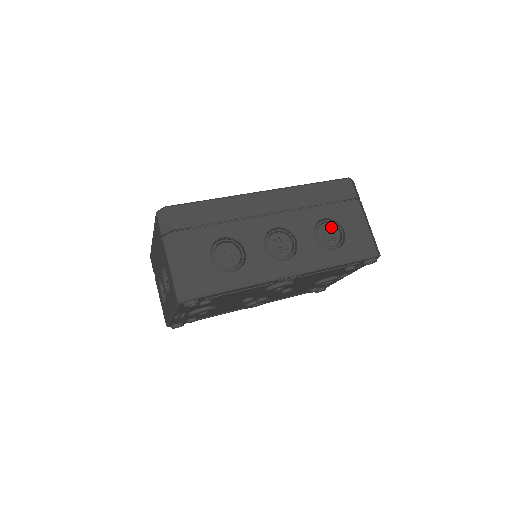
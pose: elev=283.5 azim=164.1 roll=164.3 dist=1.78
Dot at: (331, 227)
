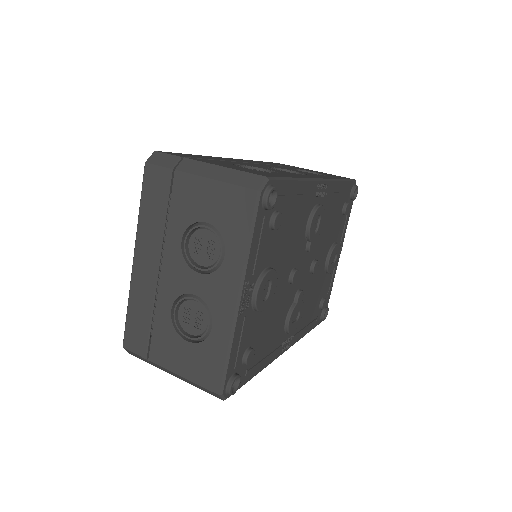
Dot at: occluded
